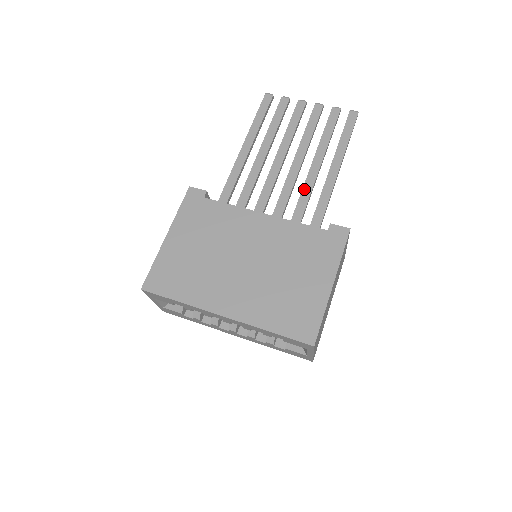
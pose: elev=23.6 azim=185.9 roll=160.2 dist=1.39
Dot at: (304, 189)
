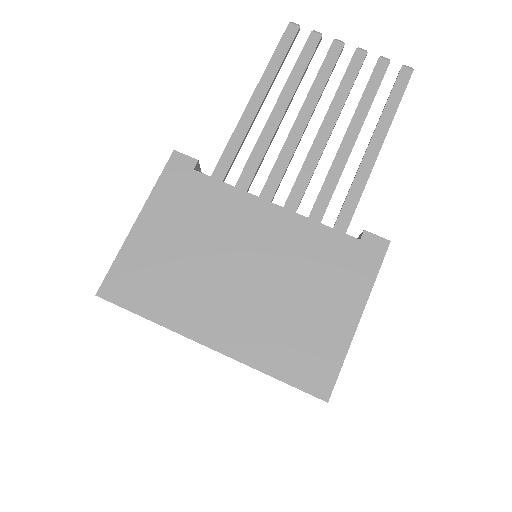
Dot at: (331, 172)
